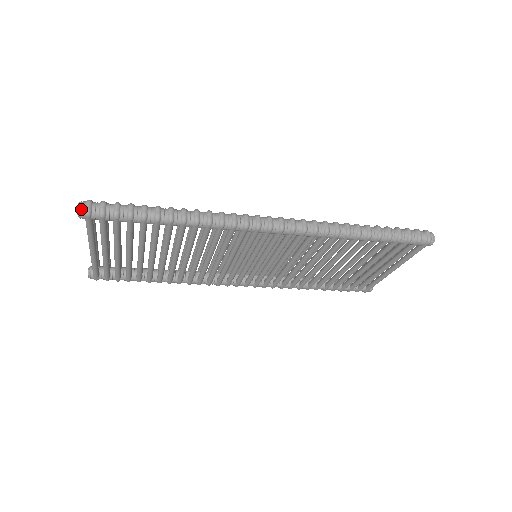
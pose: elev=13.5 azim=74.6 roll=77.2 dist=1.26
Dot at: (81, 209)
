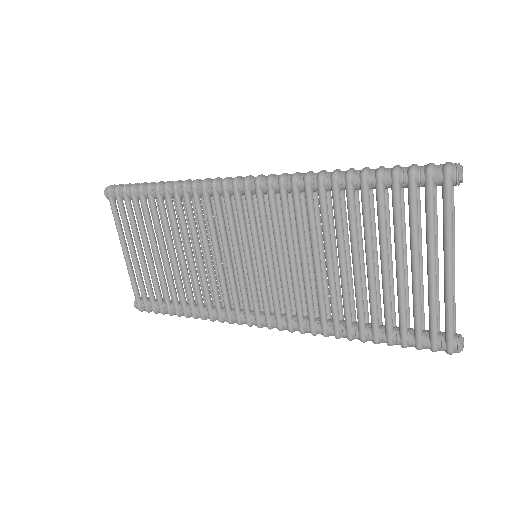
Dot at: (107, 188)
